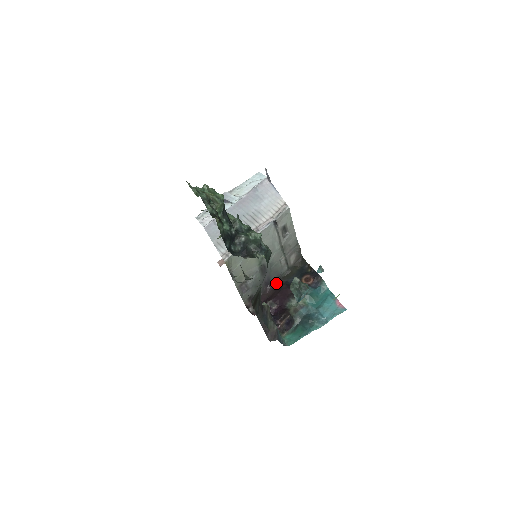
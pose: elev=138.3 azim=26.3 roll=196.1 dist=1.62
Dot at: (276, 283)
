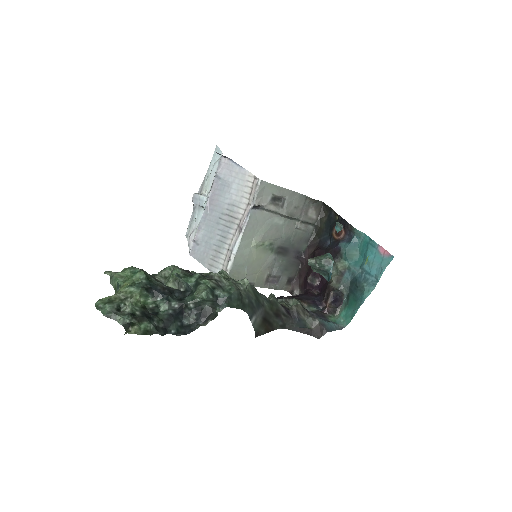
Dot at: (309, 250)
